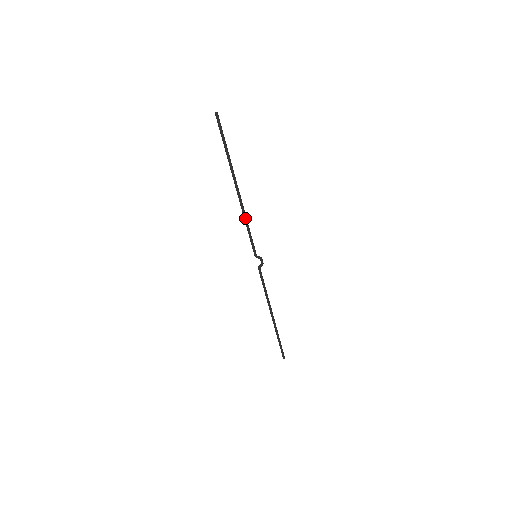
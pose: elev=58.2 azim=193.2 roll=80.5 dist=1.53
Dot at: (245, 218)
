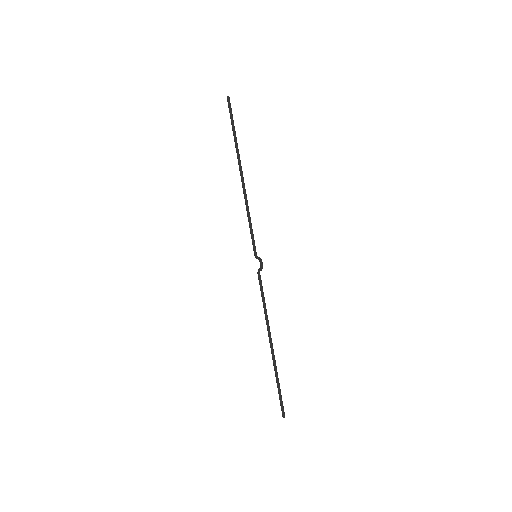
Dot at: (248, 207)
